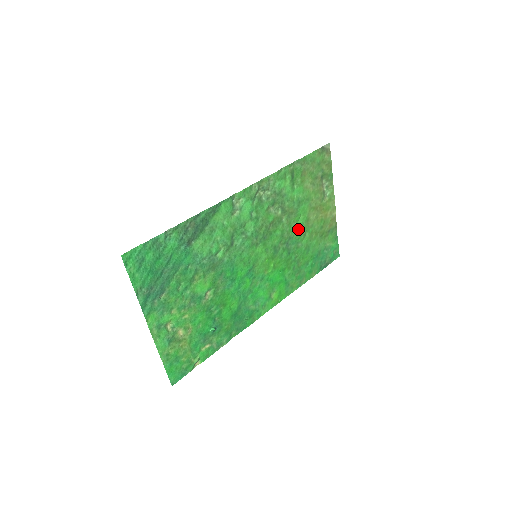
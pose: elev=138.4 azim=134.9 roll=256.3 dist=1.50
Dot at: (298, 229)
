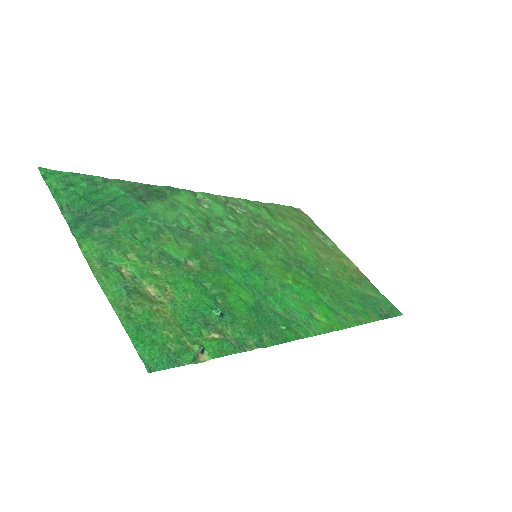
Dot at: (309, 259)
